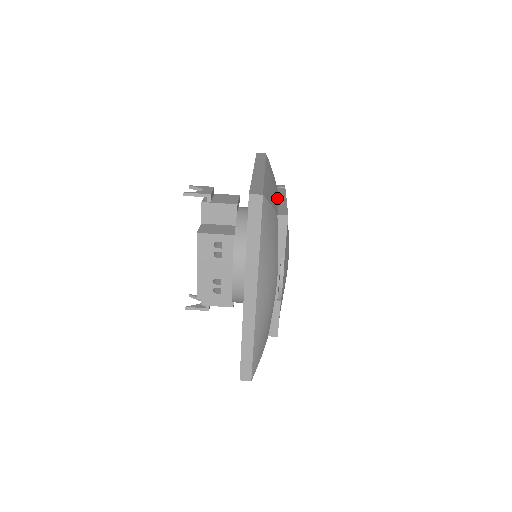
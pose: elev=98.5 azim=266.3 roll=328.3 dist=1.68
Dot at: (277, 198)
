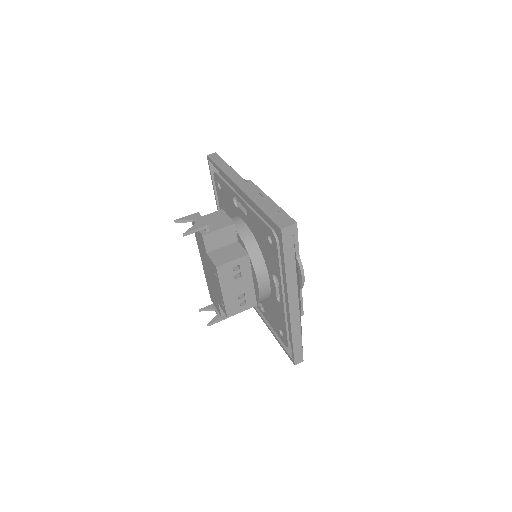
Dot at: occluded
